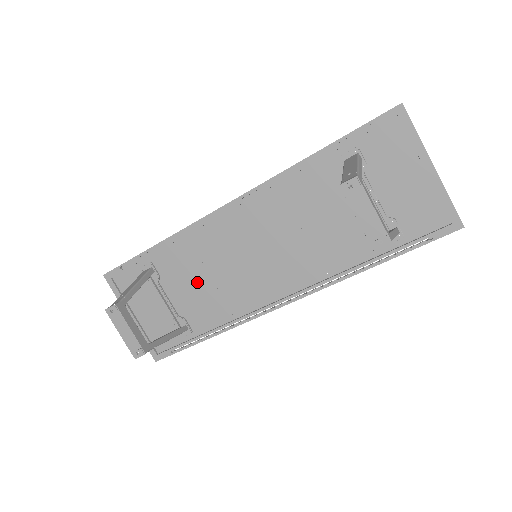
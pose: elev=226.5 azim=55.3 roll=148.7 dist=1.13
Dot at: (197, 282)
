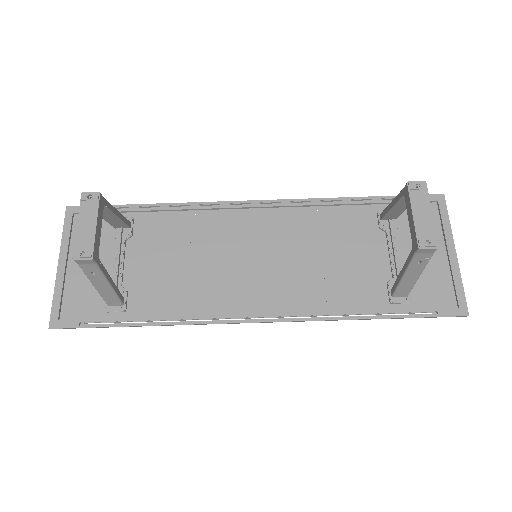
Dot at: (171, 259)
